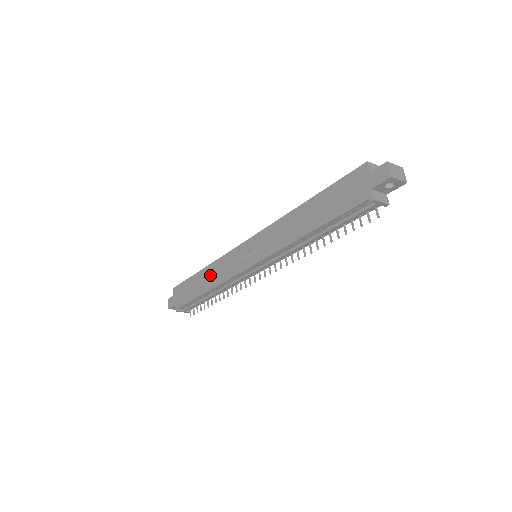
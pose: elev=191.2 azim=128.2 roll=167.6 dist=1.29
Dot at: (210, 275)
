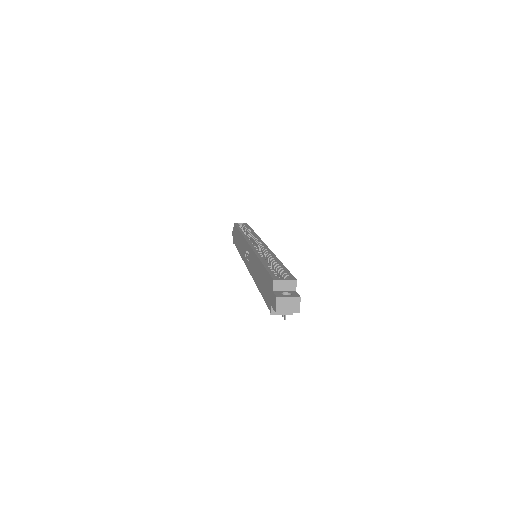
Dot at: (240, 242)
